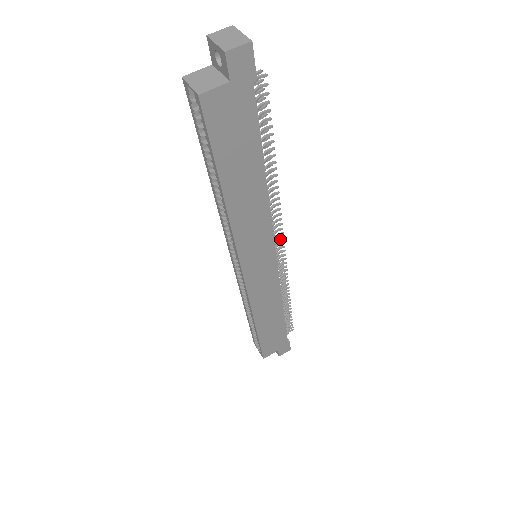
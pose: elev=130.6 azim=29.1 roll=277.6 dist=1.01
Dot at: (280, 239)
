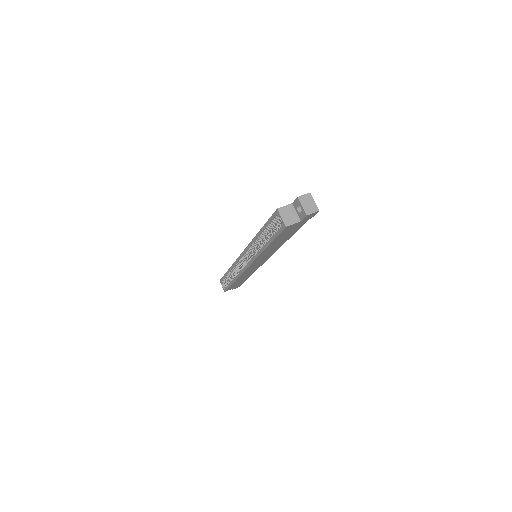
Dot at: occluded
